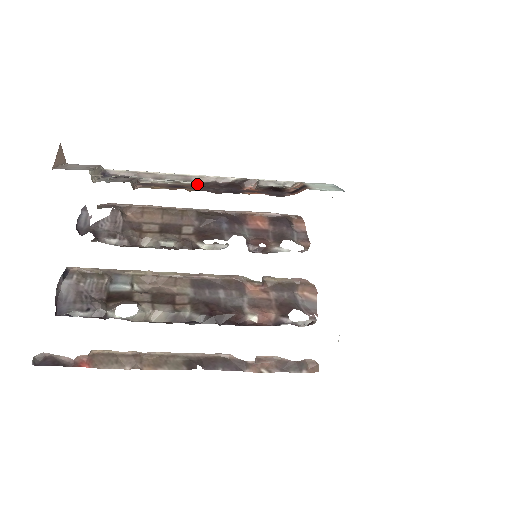
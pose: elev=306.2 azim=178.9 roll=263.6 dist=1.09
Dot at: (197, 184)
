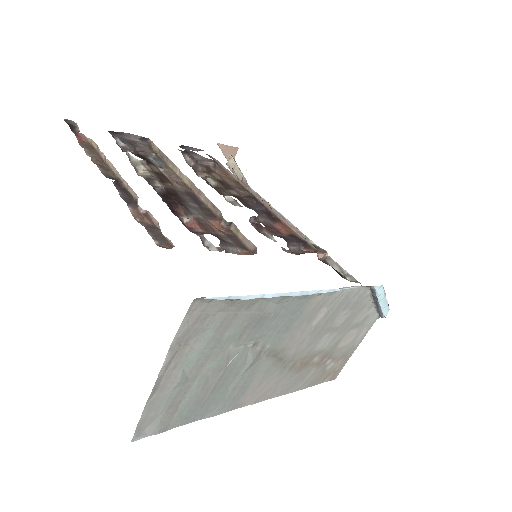
Dot at: occluded
